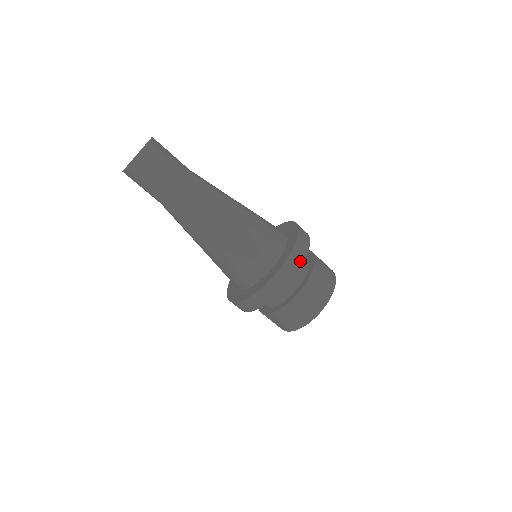
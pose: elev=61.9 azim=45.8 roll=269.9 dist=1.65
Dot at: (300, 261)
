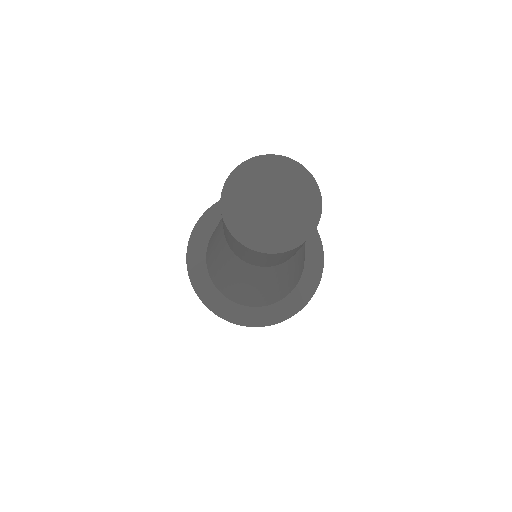
Dot at: occluded
